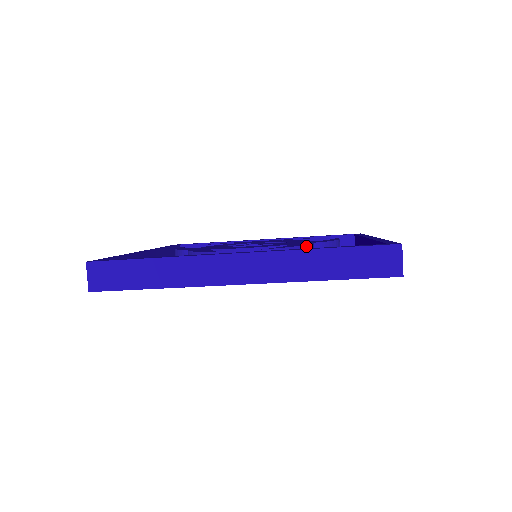
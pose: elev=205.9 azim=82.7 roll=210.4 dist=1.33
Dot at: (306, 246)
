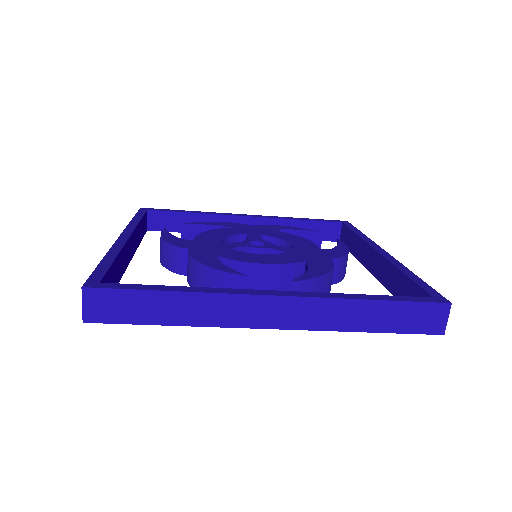
Dot at: (331, 271)
